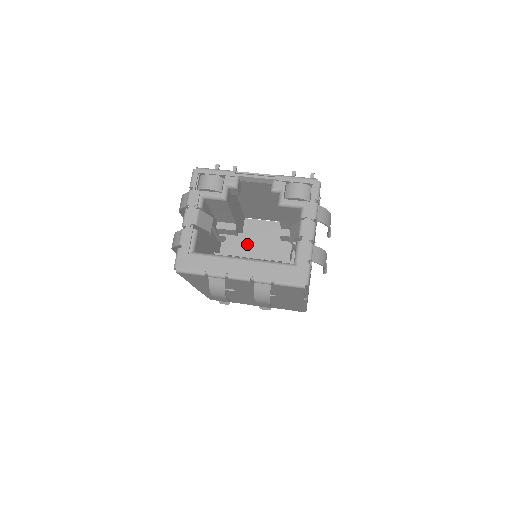
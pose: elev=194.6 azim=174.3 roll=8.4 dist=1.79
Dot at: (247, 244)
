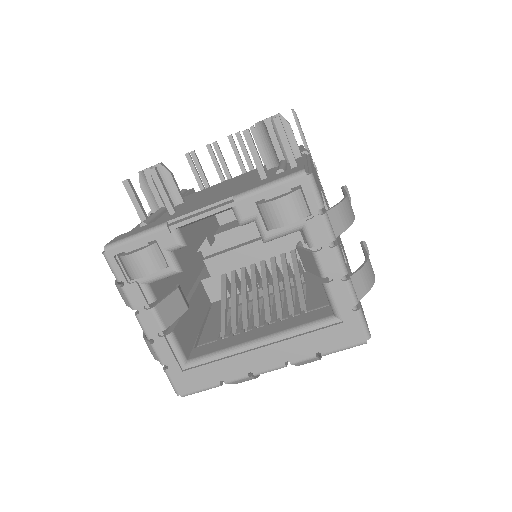
Dot at: (236, 249)
